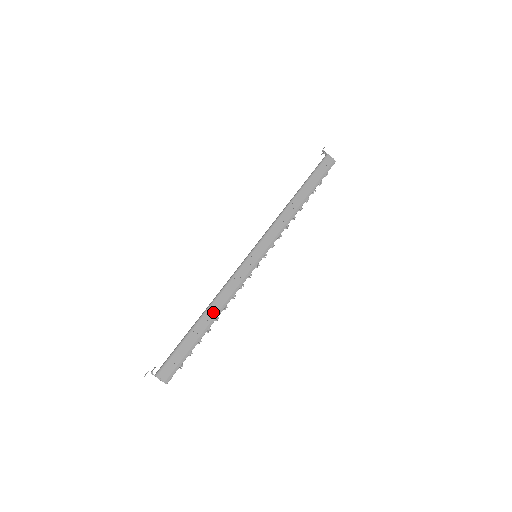
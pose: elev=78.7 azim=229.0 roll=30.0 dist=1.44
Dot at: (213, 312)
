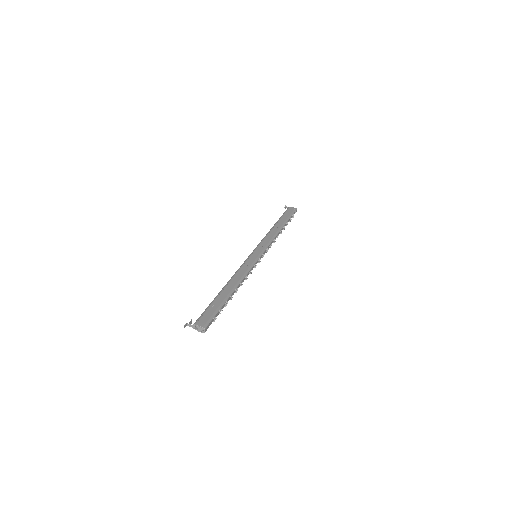
Dot at: (232, 285)
